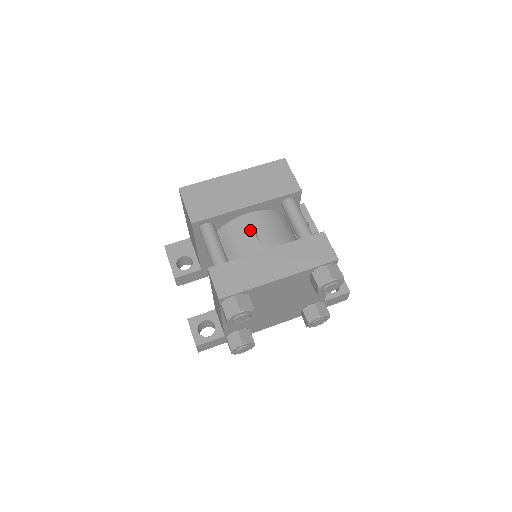
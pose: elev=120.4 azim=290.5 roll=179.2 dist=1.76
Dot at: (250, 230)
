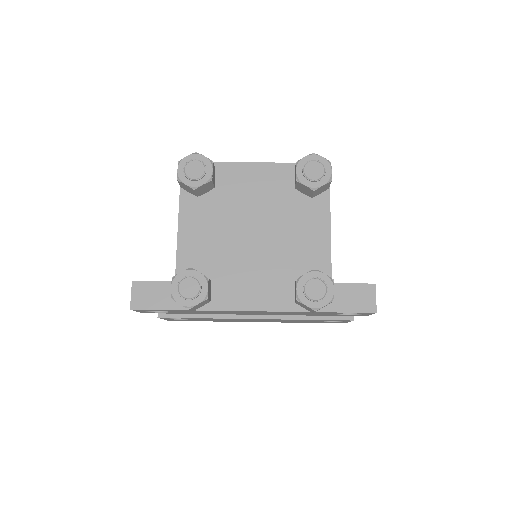
Dot at: occluded
